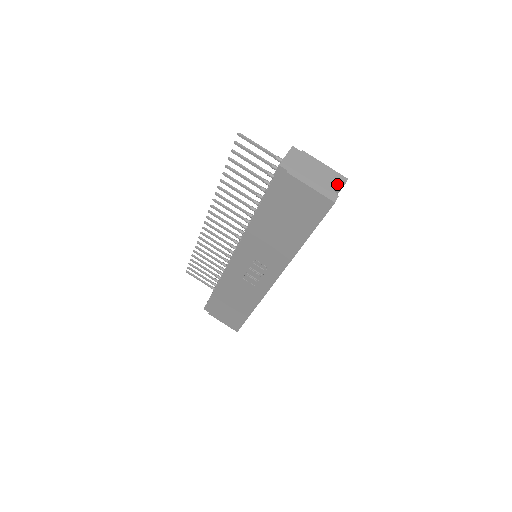
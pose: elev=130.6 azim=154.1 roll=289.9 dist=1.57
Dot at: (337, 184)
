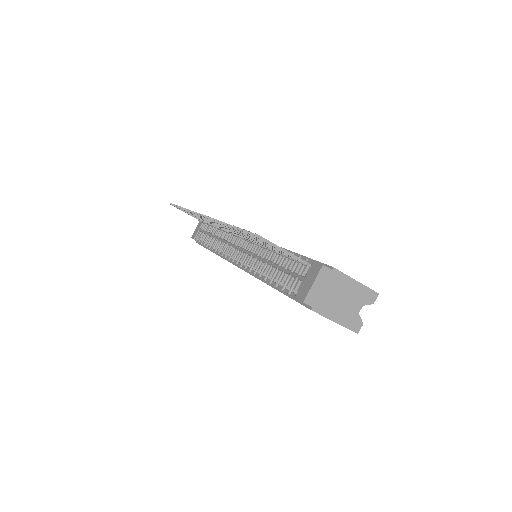
Dot at: (365, 304)
